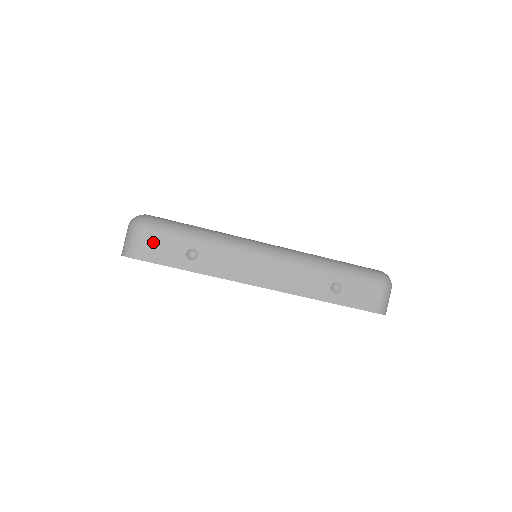
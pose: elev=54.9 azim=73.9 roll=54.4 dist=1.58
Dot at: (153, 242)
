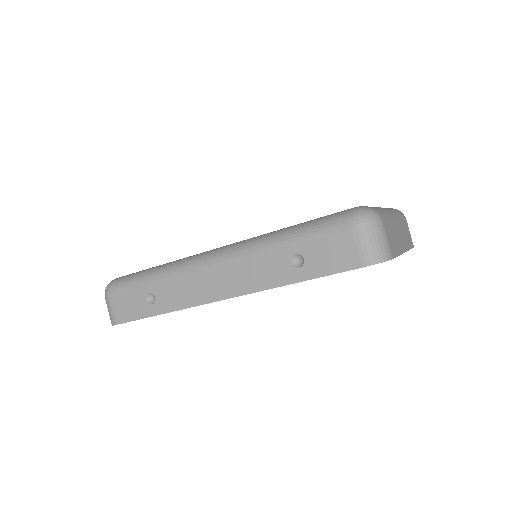
Dot at: (119, 303)
